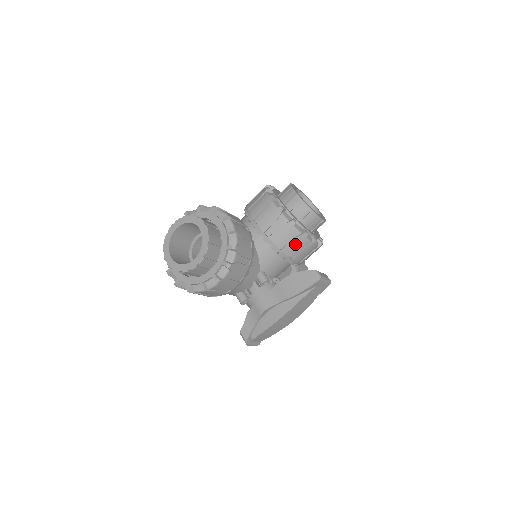
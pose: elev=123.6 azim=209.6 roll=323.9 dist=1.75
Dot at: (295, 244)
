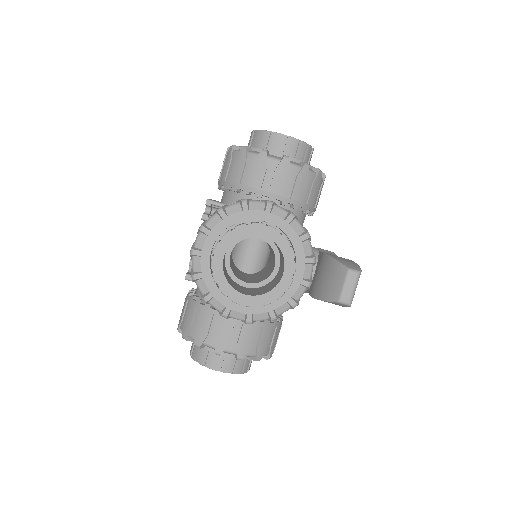
Dot at: occluded
